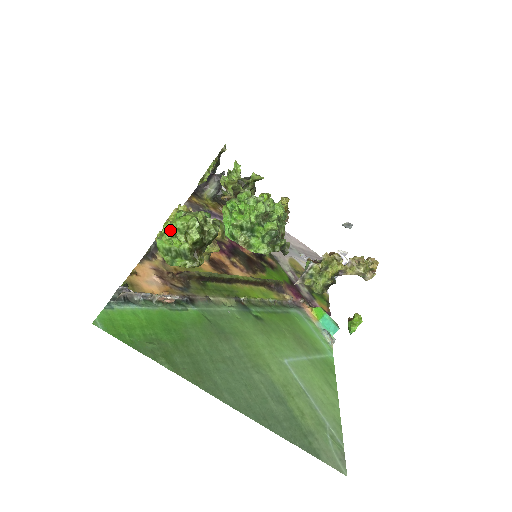
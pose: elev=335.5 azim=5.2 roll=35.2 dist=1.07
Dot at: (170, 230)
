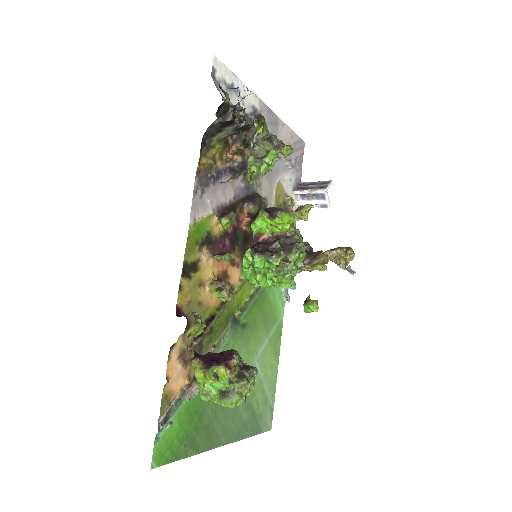
Dot at: (219, 402)
